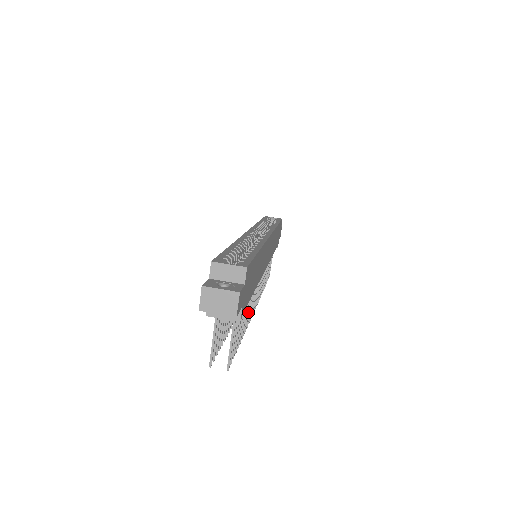
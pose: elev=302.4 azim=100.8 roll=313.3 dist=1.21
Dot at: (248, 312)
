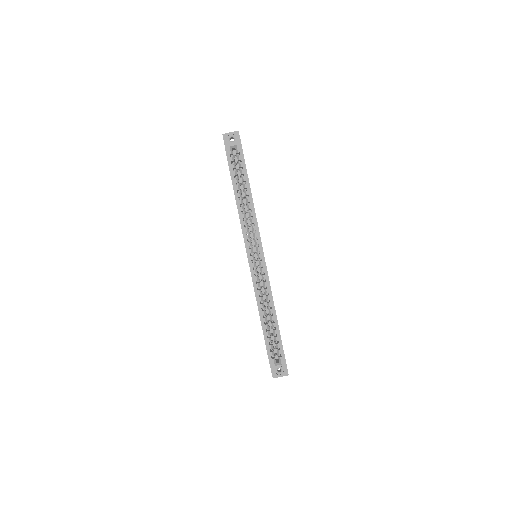
Dot at: occluded
